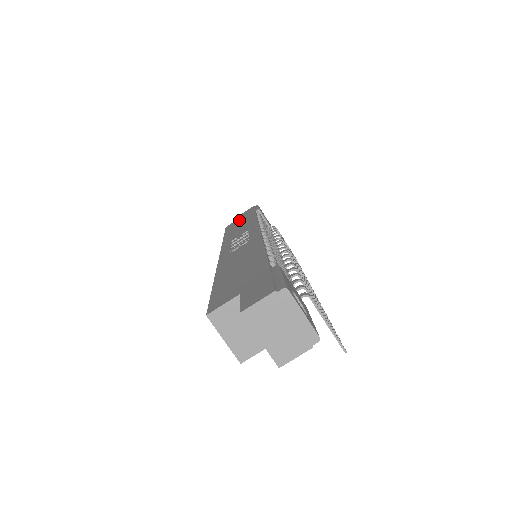
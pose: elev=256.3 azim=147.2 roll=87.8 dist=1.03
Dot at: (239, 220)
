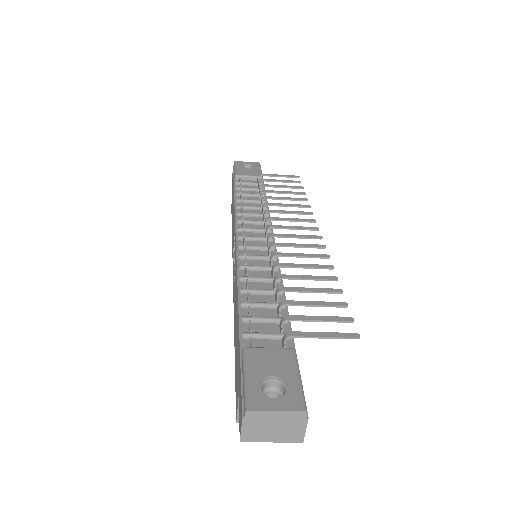
Dot at: (232, 198)
